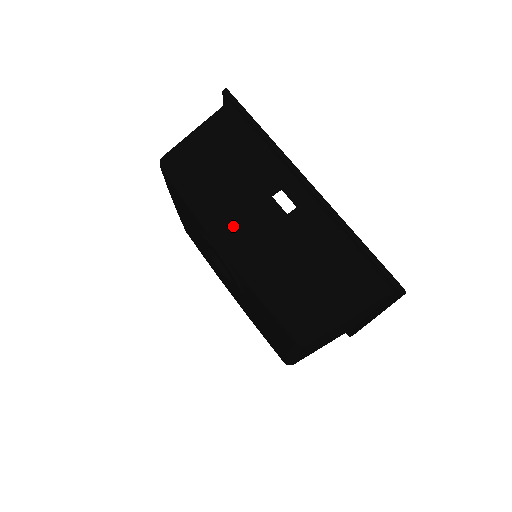
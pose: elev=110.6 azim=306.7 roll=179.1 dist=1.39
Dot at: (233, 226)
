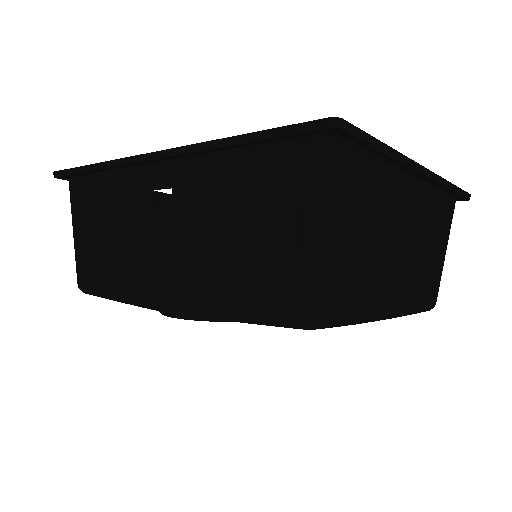
Dot at: (153, 279)
